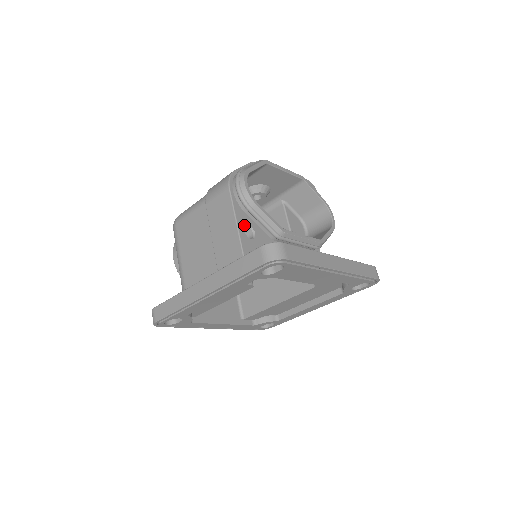
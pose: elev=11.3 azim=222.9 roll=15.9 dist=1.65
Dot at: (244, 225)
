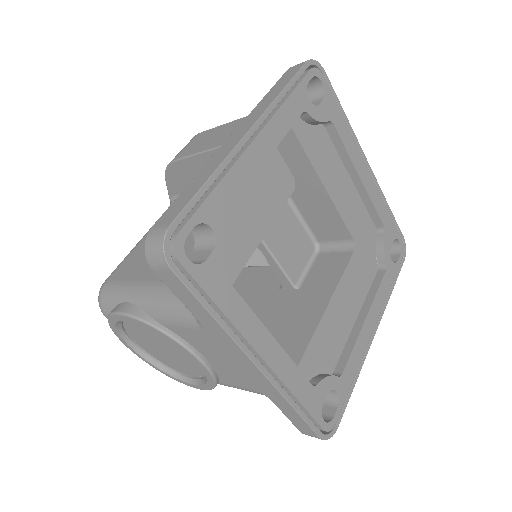
Dot at: occluded
